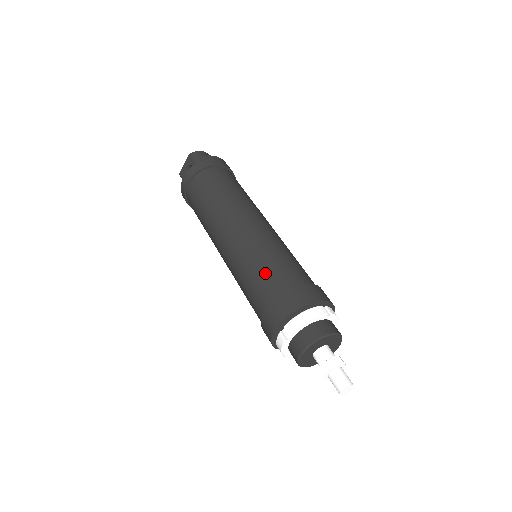
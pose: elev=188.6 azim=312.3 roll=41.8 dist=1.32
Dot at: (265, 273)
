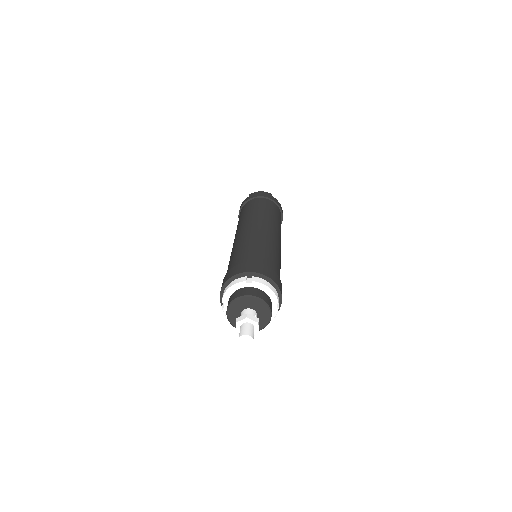
Dot at: (230, 263)
